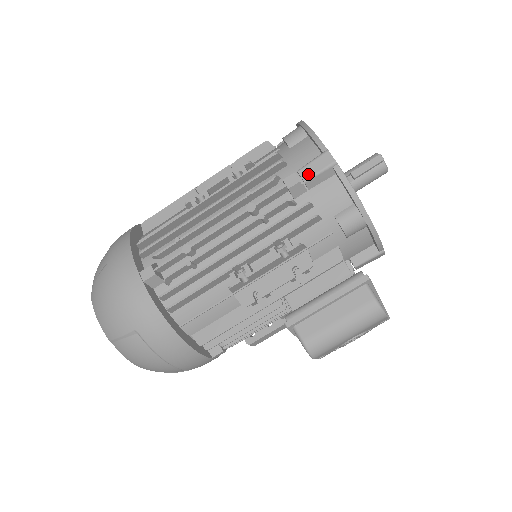
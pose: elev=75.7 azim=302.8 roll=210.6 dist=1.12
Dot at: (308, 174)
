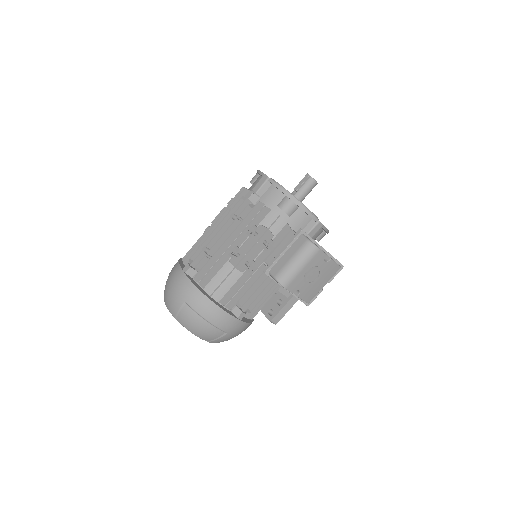
Dot at: (257, 188)
